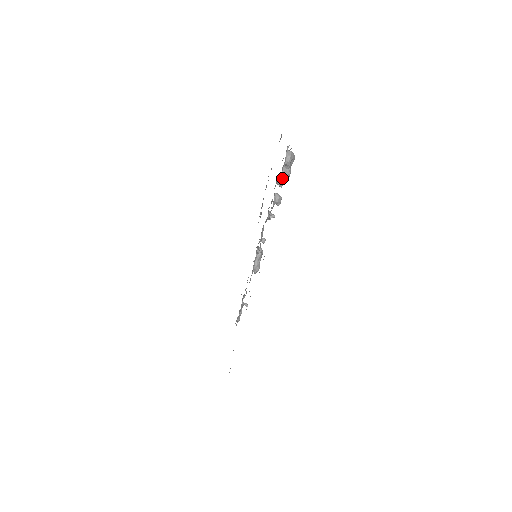
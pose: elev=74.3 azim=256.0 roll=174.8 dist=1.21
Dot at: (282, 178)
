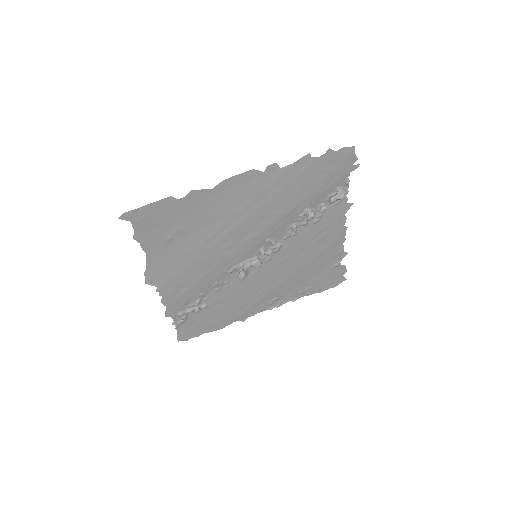
Dot at: (326, 207)
